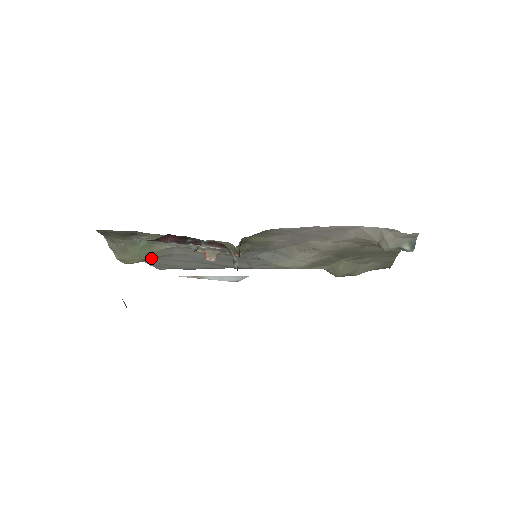
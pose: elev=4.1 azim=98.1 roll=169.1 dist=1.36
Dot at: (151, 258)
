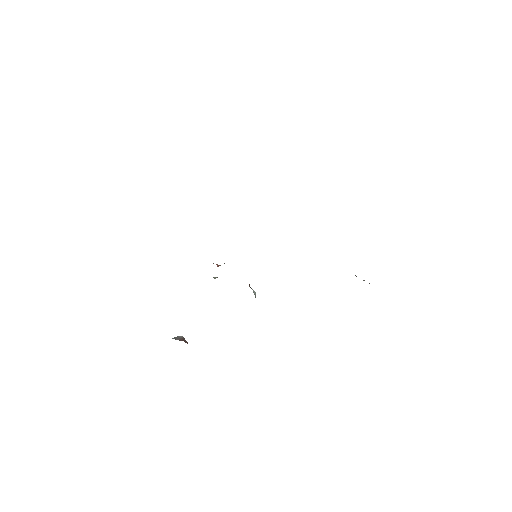
Dot at: occluded
